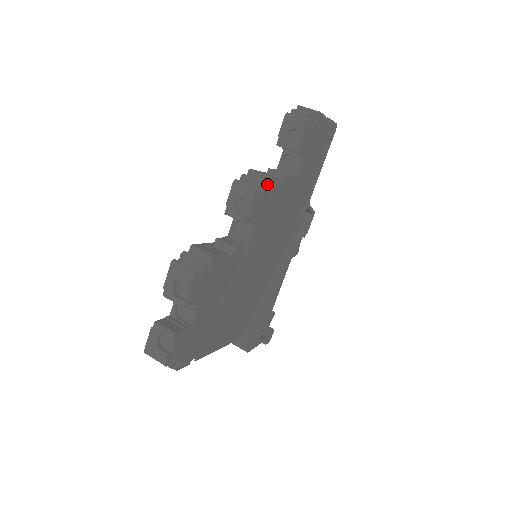
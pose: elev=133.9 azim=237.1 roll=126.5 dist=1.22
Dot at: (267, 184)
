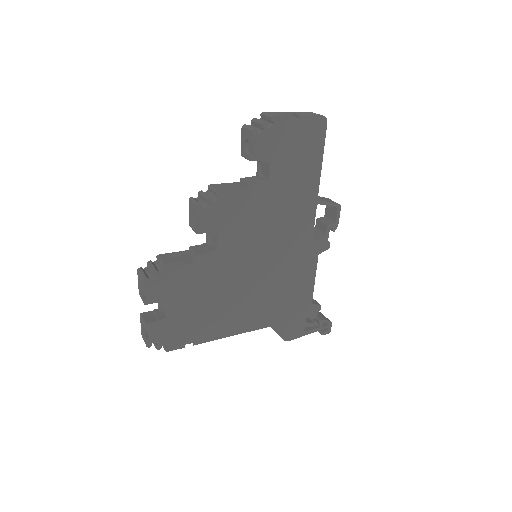
Dot at: (218, 197)
